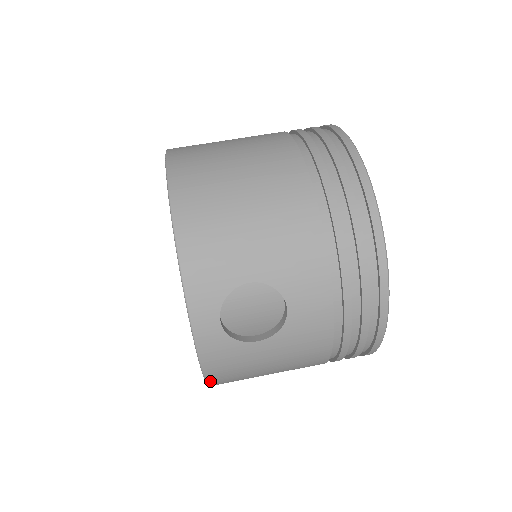
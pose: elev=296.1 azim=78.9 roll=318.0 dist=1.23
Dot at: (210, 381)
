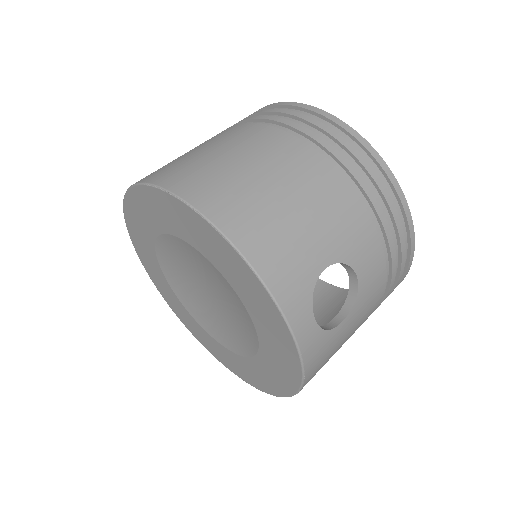
Dot at: (302, 388)
